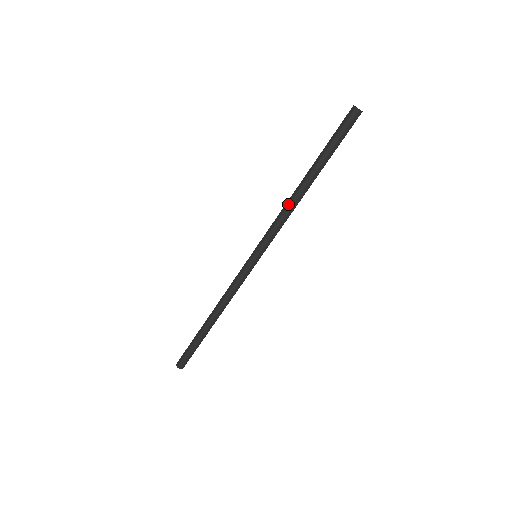
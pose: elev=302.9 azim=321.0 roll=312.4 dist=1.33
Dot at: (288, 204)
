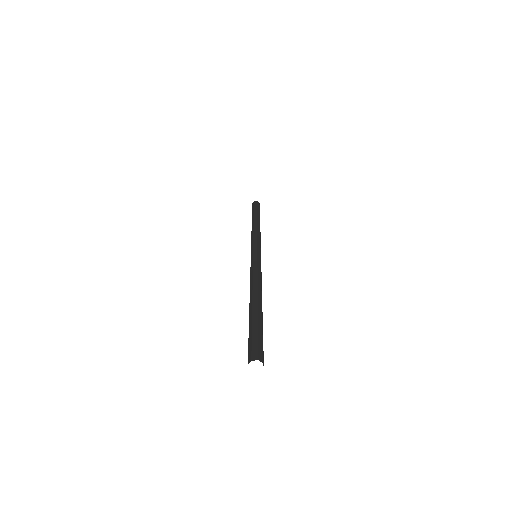
Dot at: occluded
